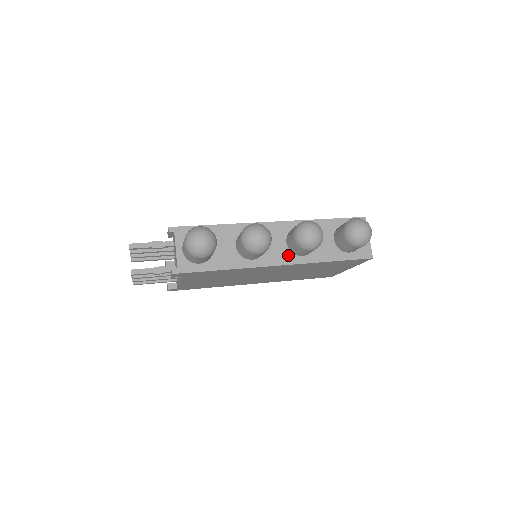
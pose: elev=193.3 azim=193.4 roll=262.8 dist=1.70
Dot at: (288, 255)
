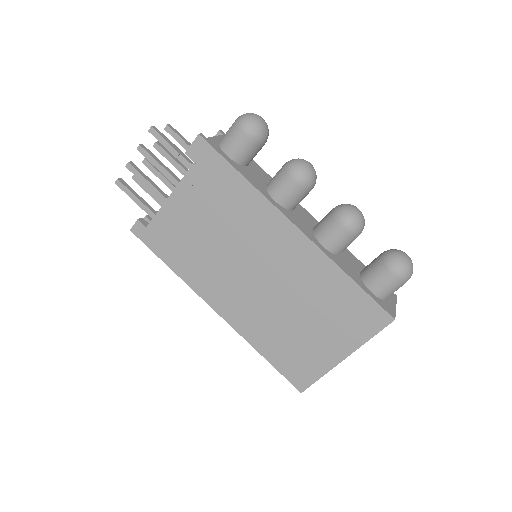
Dot at: (310, 233)
